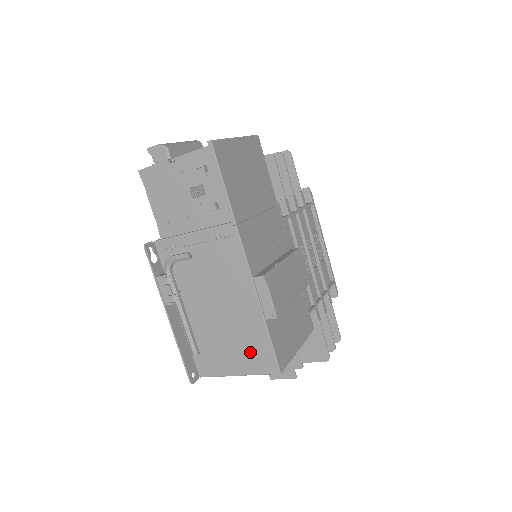
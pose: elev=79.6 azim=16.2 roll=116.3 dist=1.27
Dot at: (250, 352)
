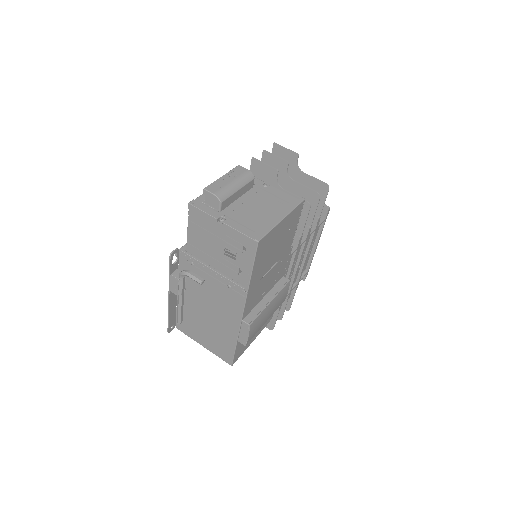
Dot at: (218, 345)
